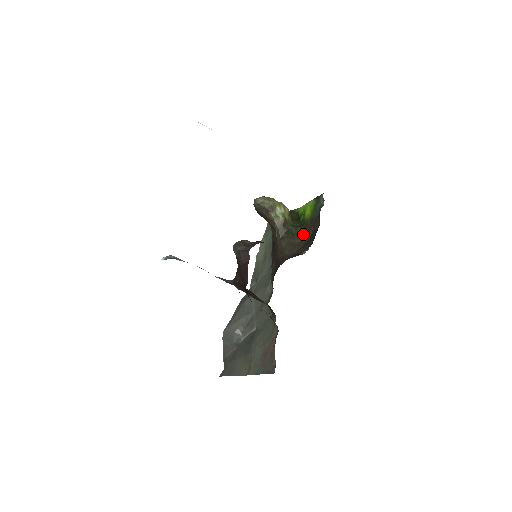
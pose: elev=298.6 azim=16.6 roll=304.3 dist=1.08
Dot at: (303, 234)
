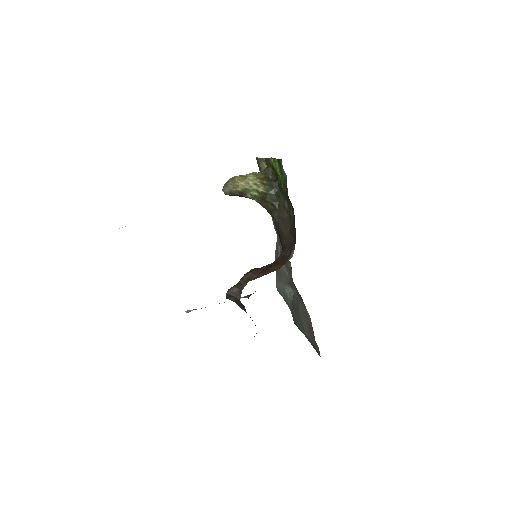
Dot at: (287, 207)
